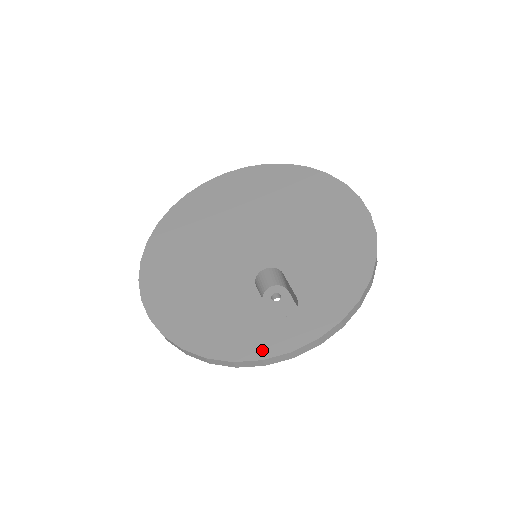
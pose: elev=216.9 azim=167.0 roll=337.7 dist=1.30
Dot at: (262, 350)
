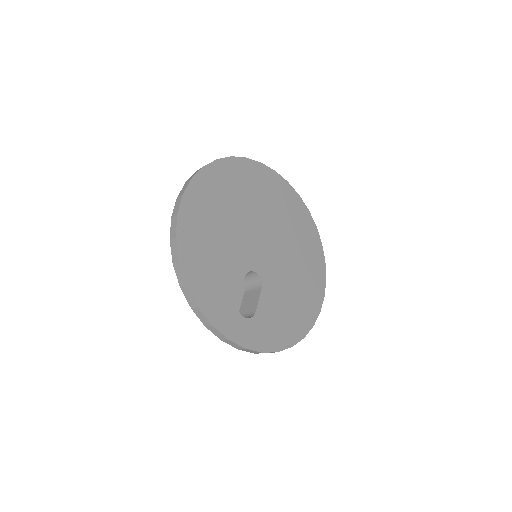
Dot at: (217, 319)
